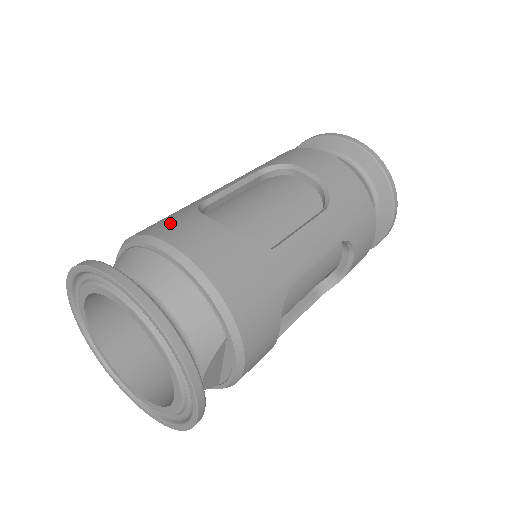
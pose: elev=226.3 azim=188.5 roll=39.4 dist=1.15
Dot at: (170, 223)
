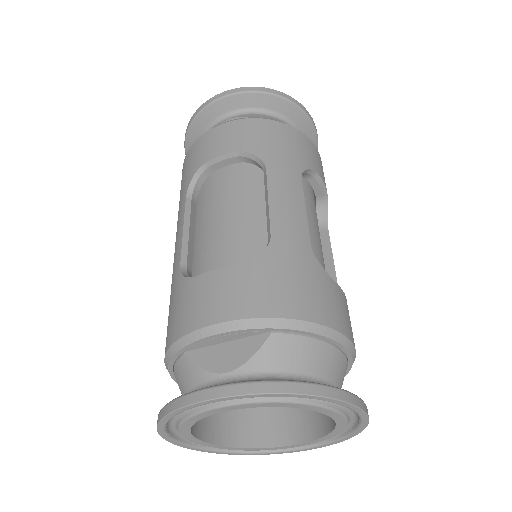
Dot at: (327, 301)
